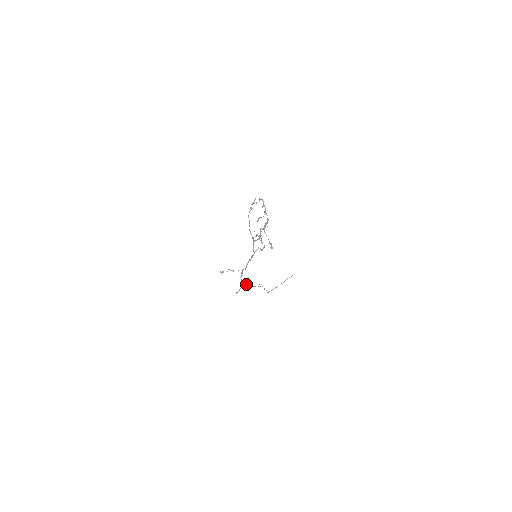
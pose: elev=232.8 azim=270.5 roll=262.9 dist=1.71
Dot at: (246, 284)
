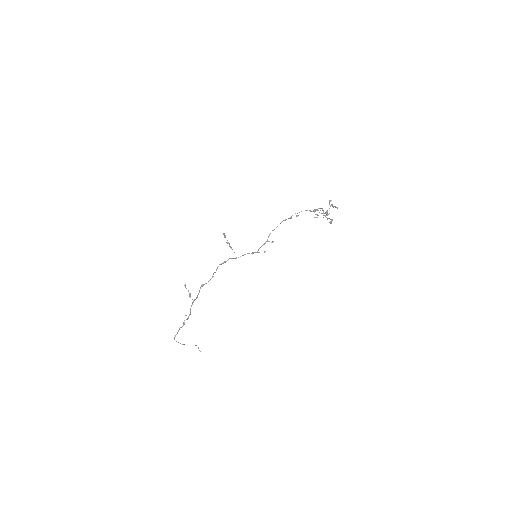
Dot at: (204, 284)
